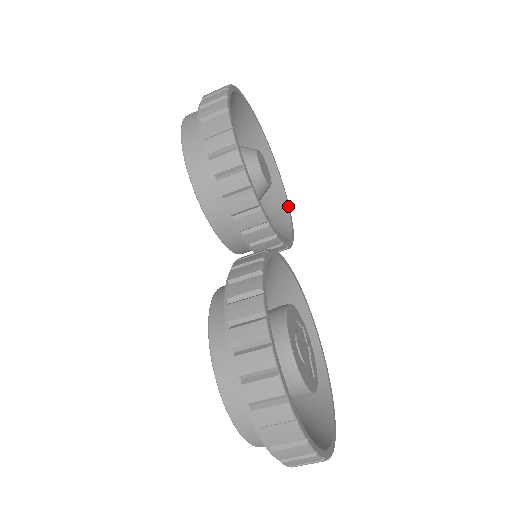
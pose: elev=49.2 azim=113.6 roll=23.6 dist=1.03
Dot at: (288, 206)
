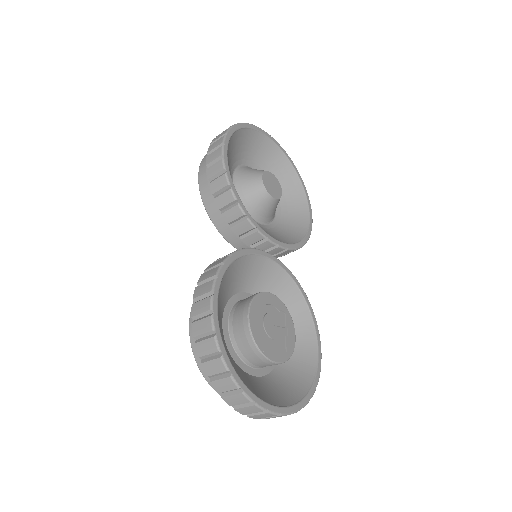
Dot at: (310, 215)
